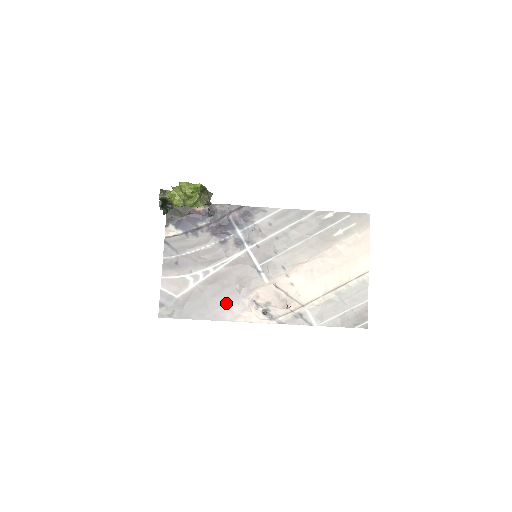
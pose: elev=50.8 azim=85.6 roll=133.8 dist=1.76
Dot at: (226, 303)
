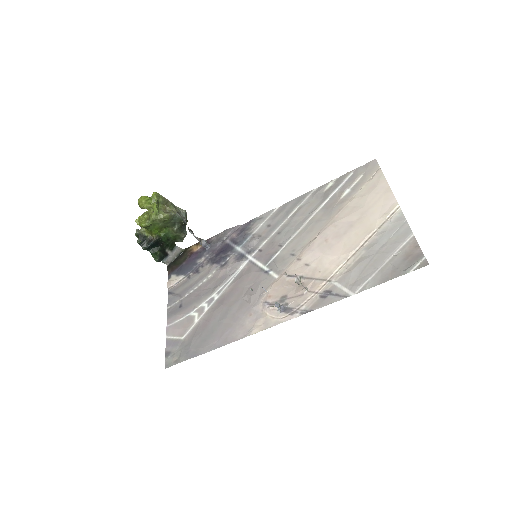
Dot at: (236, 320)
